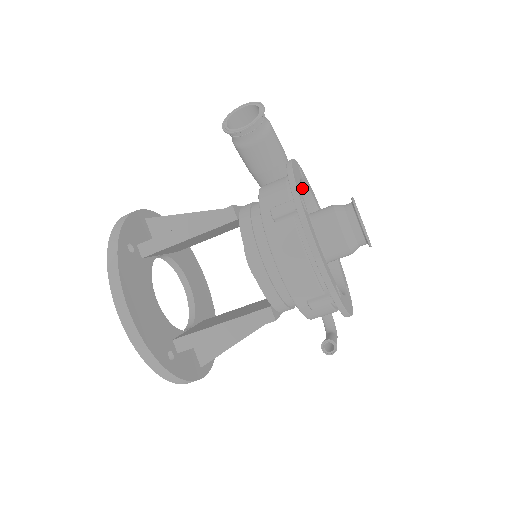
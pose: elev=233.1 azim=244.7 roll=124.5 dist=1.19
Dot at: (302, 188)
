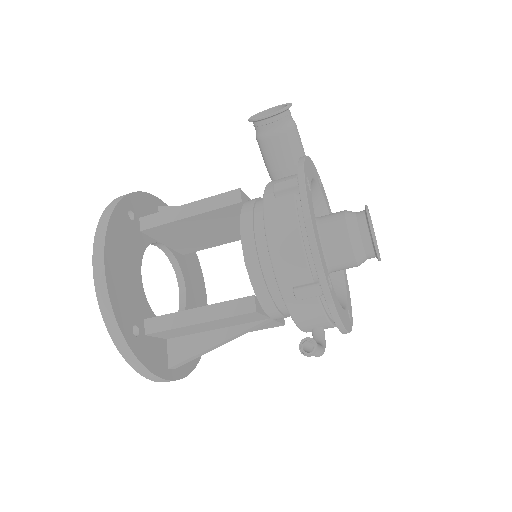
Dot at: (318, 198)
